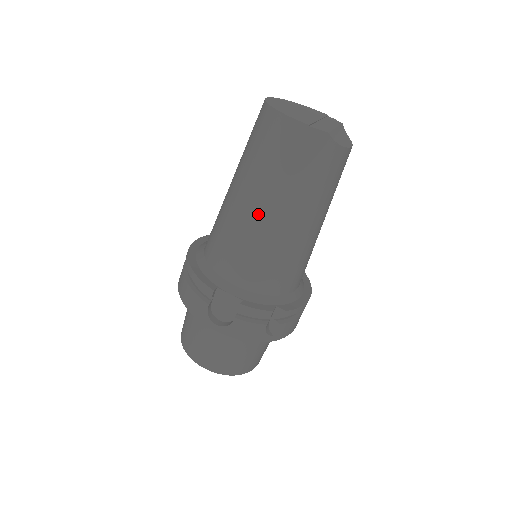
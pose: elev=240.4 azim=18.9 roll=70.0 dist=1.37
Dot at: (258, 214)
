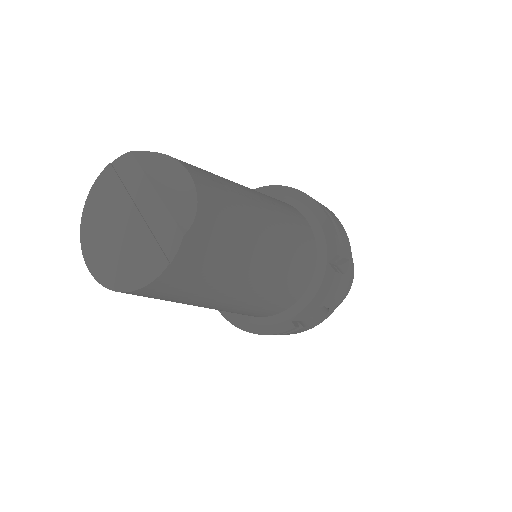
Dot at: (243, 297)
